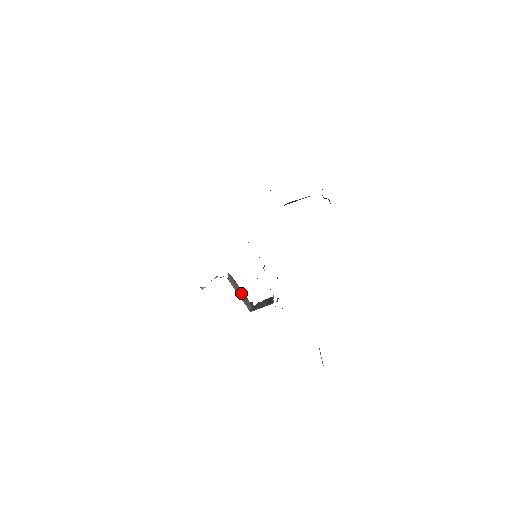
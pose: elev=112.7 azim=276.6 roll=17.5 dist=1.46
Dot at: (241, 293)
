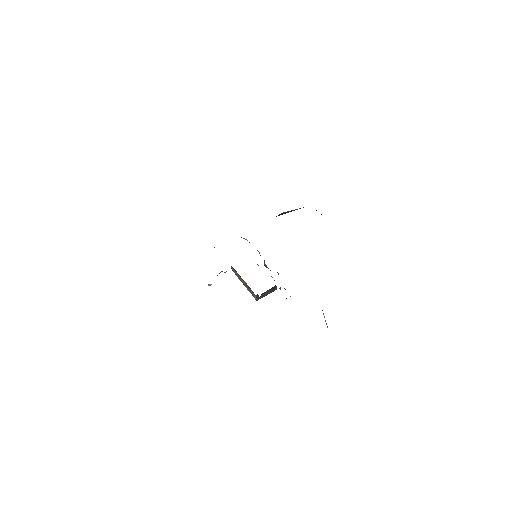
Dot at: (246, 285)
